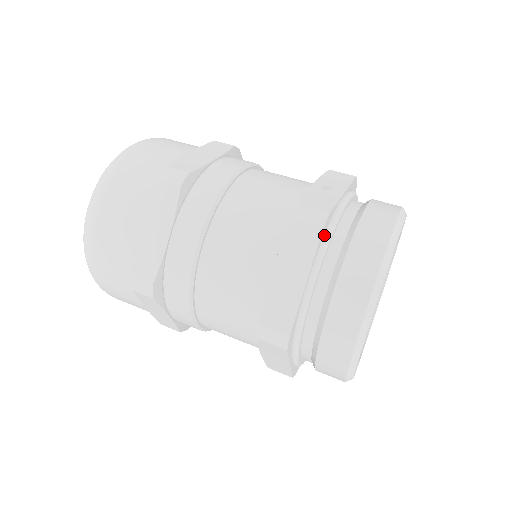
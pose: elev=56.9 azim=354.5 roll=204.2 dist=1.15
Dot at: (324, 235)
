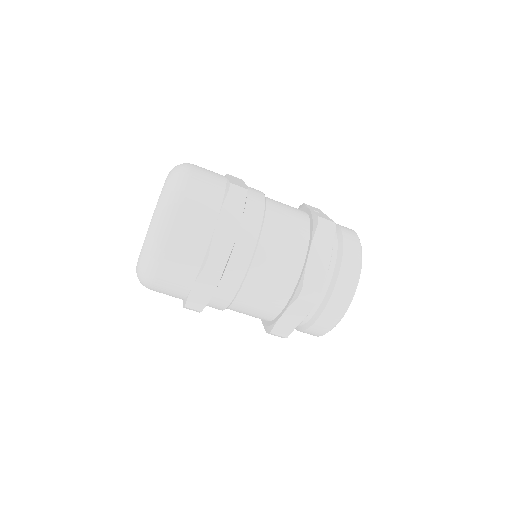
Dot at: occluded
